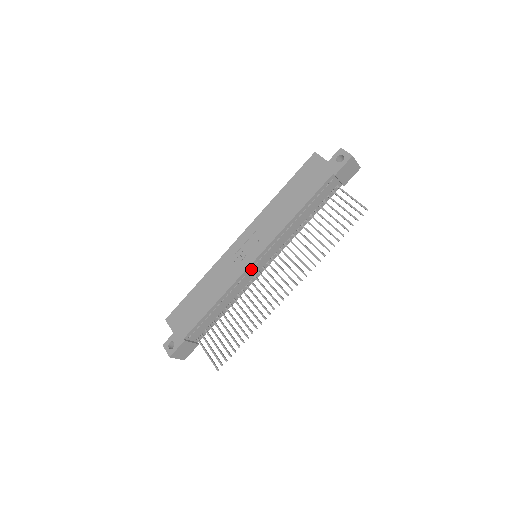
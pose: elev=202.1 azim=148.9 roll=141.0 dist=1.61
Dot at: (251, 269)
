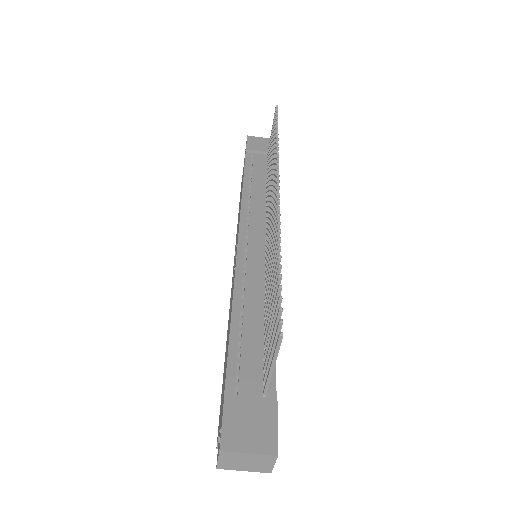
Dot at: (246, 253)
